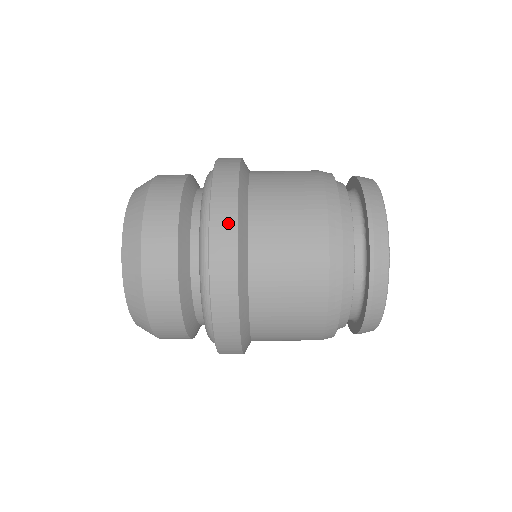
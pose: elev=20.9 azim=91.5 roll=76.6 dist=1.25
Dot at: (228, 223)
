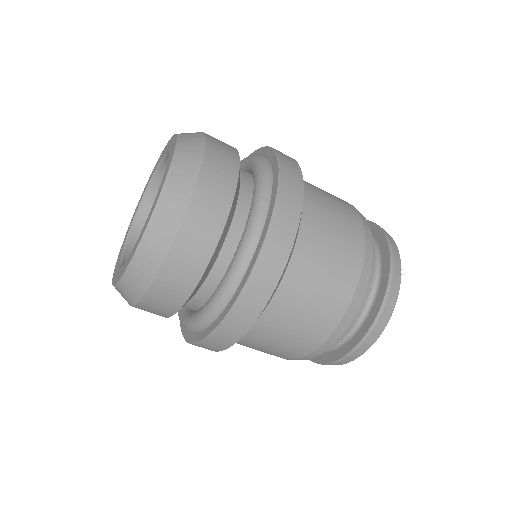
Dot at: (274, 271)
